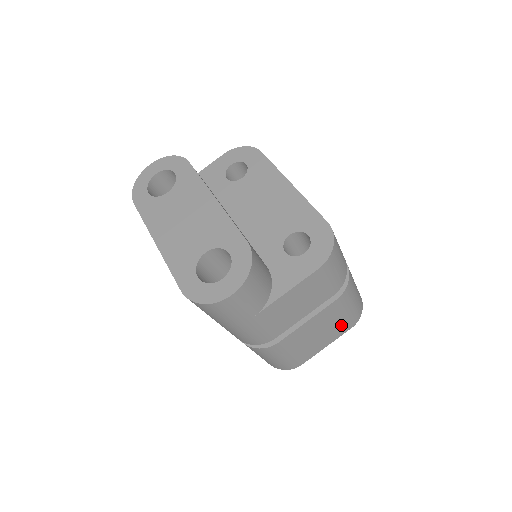
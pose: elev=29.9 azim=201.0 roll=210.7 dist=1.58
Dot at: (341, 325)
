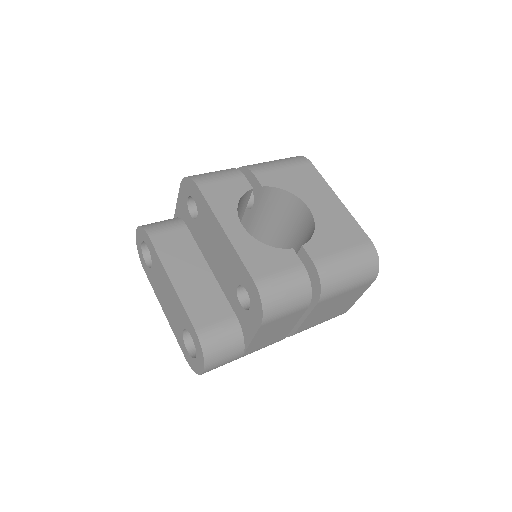
Dot at: (355, 291)
